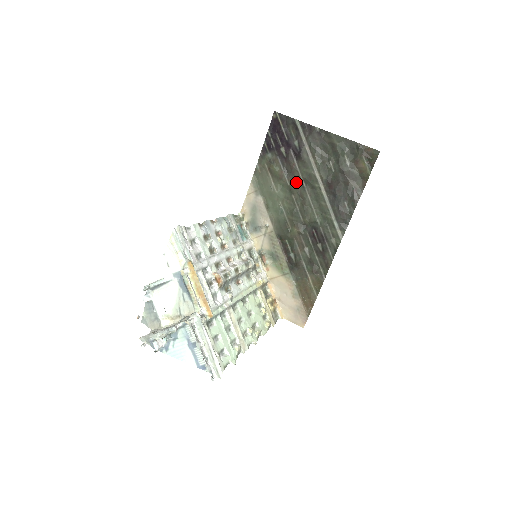
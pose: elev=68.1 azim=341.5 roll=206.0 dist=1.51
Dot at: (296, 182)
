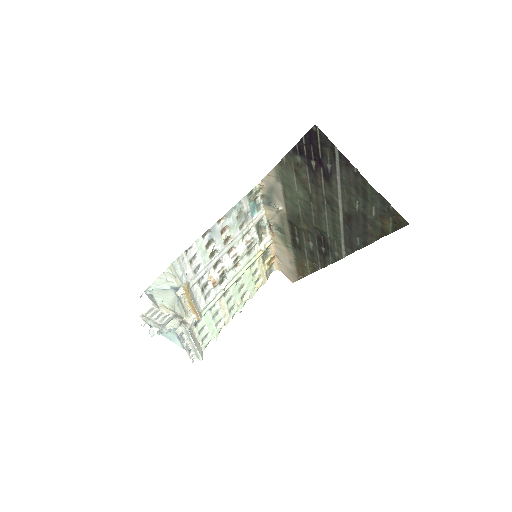
Dot at: (318, 195)
